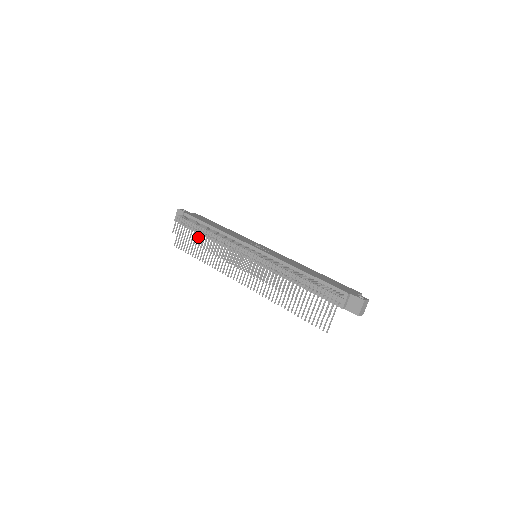
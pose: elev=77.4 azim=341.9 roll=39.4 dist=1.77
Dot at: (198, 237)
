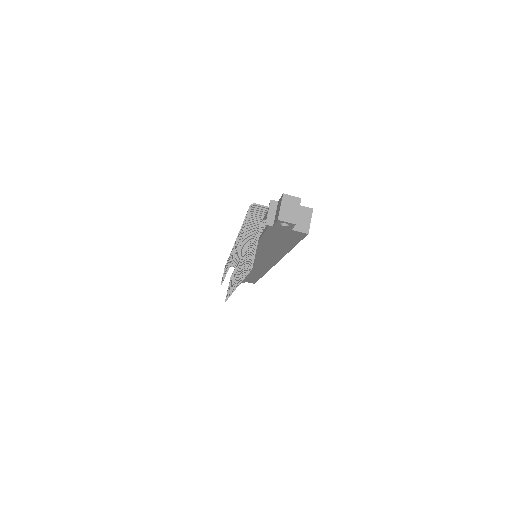
Dot at: (225, 269)
